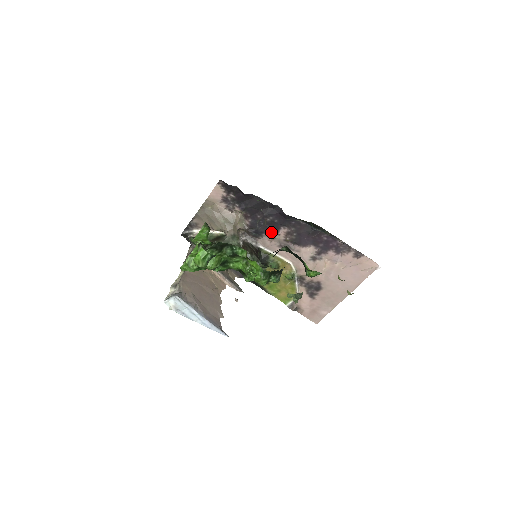
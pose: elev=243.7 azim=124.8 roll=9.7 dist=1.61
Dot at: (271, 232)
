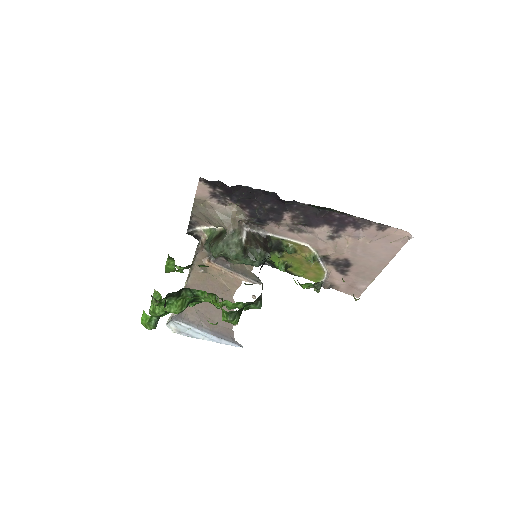
Dot at: (275, 218)
